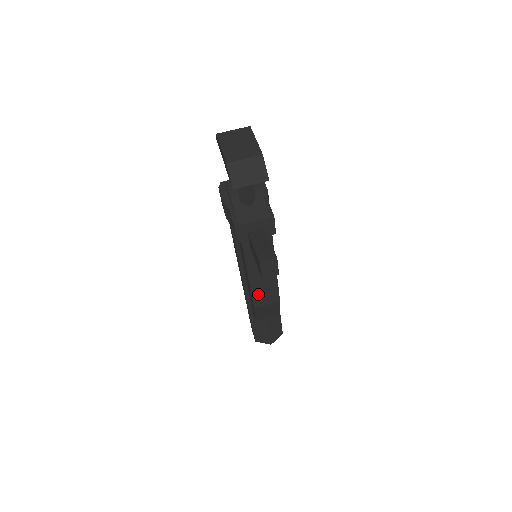
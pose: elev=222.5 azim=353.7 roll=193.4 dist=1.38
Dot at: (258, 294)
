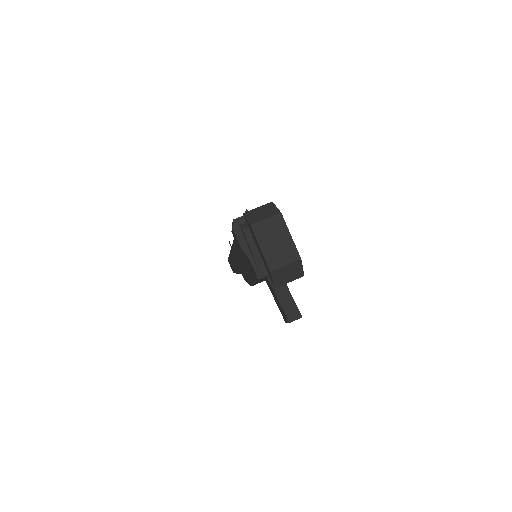
Dot at: occluded
